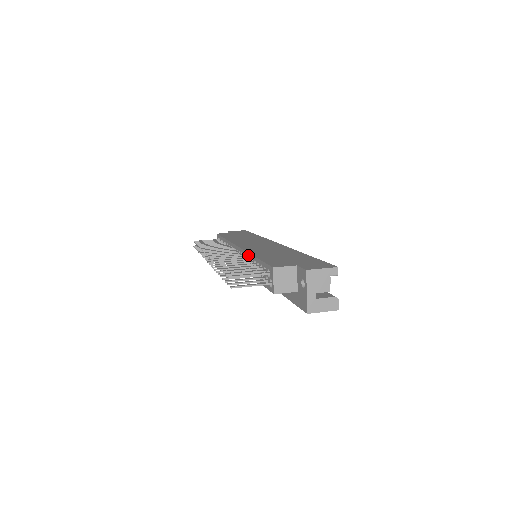
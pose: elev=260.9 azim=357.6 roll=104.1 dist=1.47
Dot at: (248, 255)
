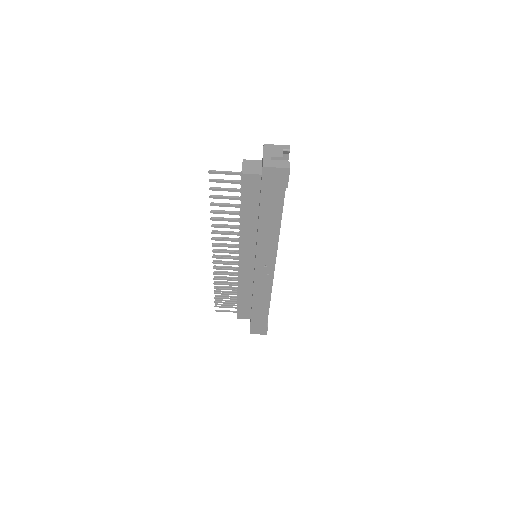
Dot at: occluded
